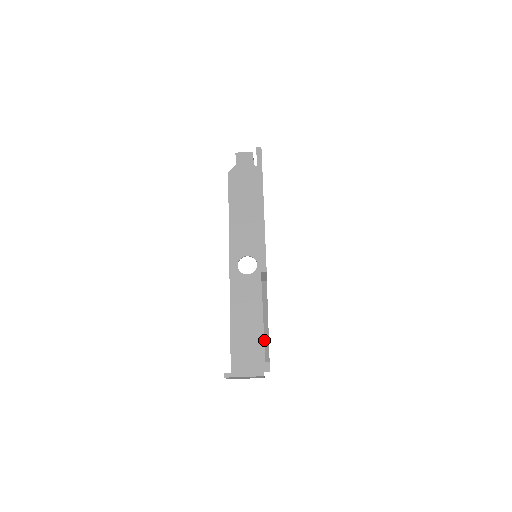
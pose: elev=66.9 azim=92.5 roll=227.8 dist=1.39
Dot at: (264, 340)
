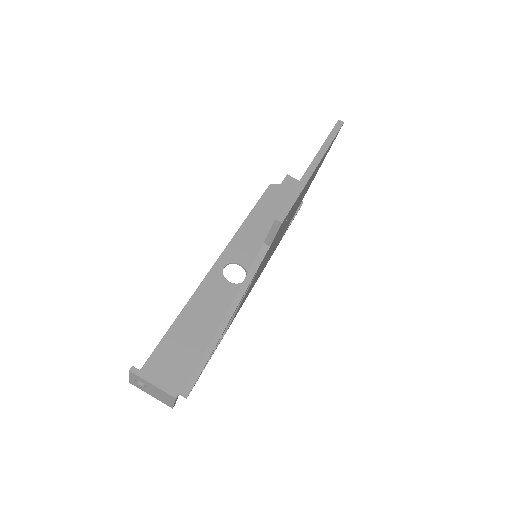
Dot at: (209, 345)
